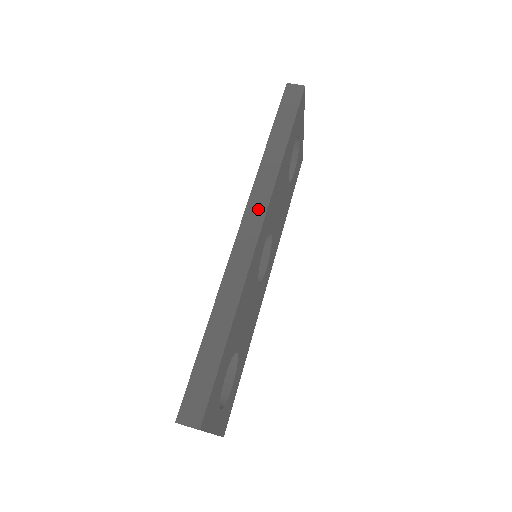
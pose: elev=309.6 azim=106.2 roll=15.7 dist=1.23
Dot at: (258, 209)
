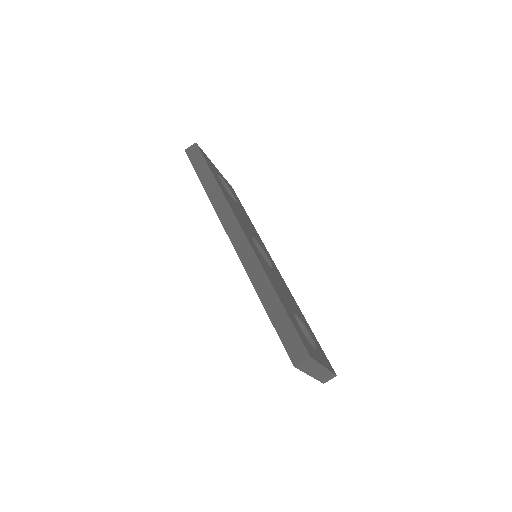
Dot at: (232, 224)
